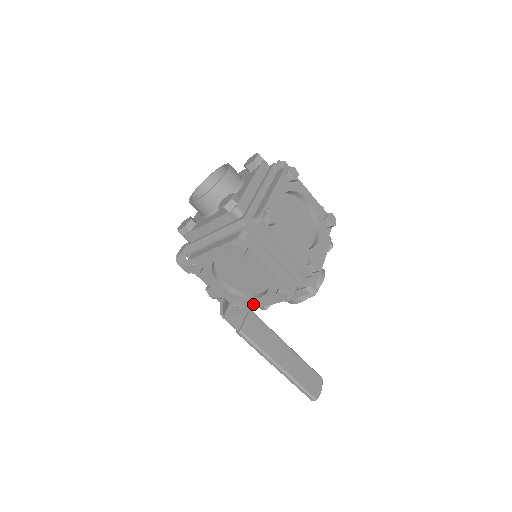
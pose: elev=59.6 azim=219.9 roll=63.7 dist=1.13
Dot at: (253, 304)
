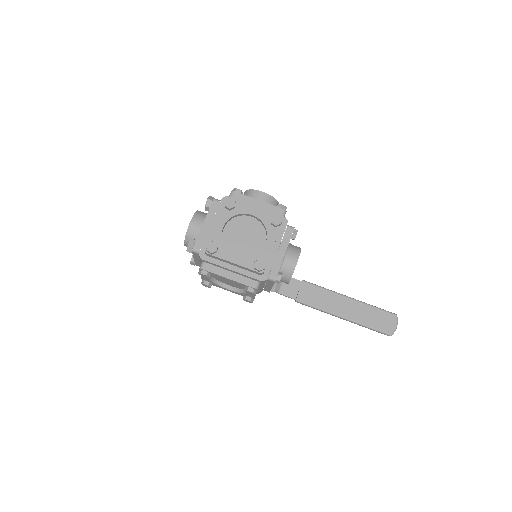
Dot at: (252, 296)
